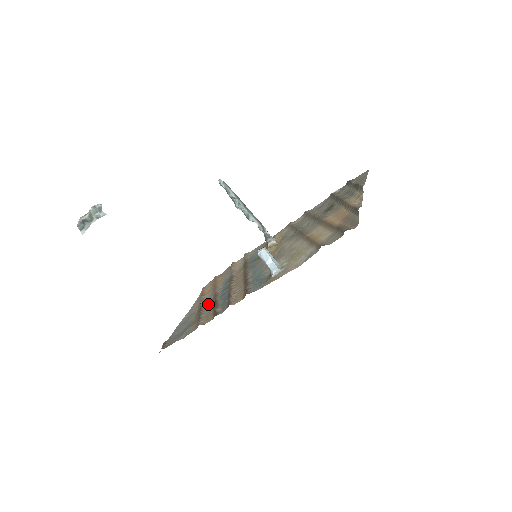
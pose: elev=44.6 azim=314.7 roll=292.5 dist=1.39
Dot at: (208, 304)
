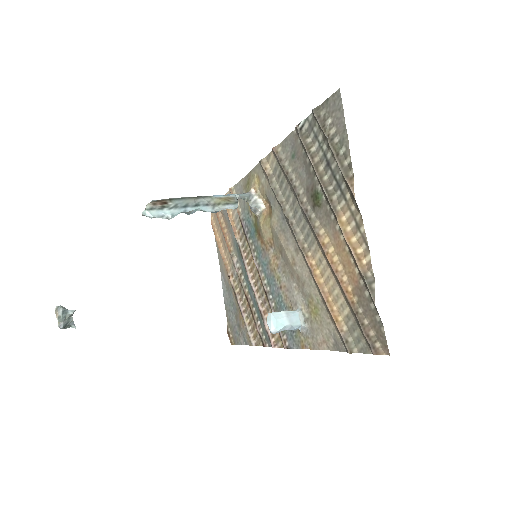
Dot at: (239, 288)
